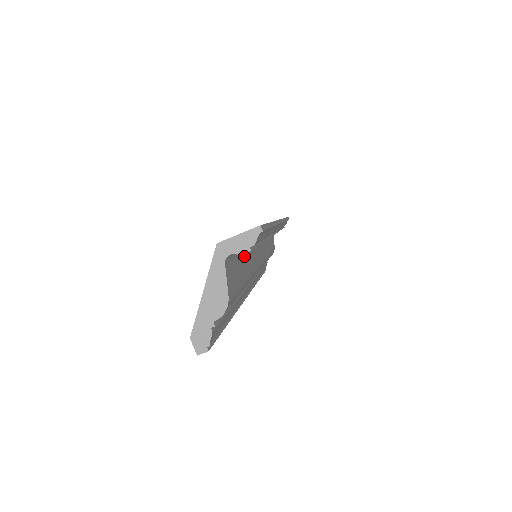
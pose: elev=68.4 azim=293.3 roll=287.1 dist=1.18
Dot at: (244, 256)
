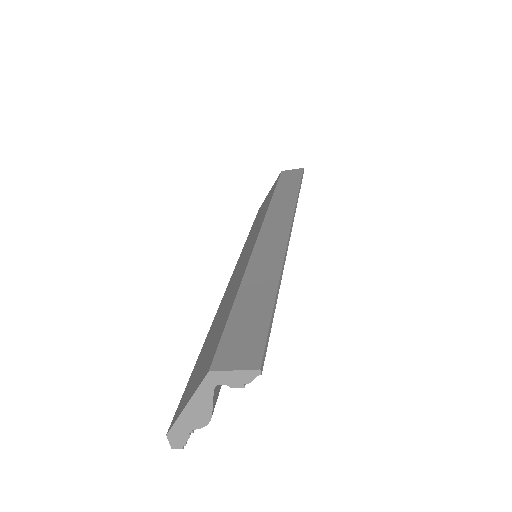
Dot at: occluded
